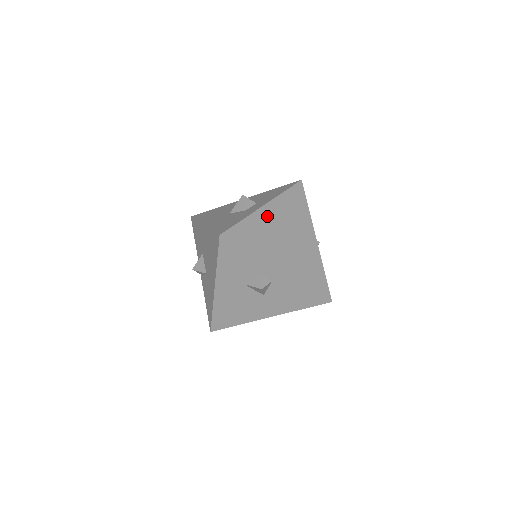
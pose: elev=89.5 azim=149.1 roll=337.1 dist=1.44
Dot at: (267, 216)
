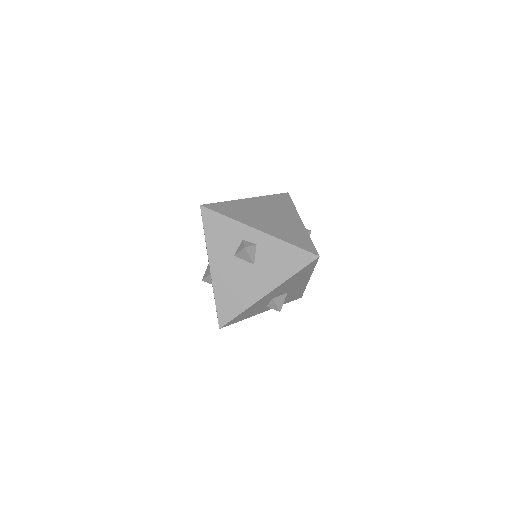
Dot at: (249, 203)
